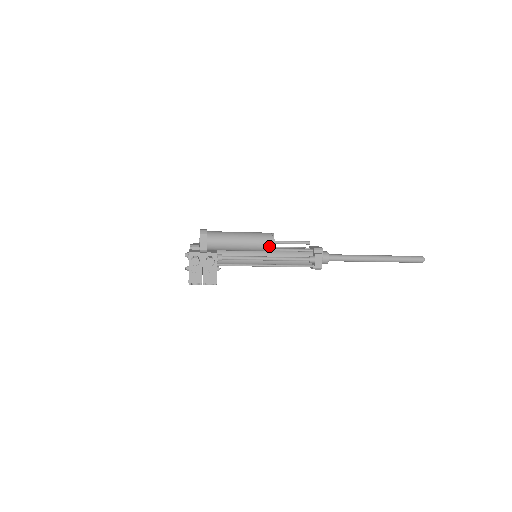
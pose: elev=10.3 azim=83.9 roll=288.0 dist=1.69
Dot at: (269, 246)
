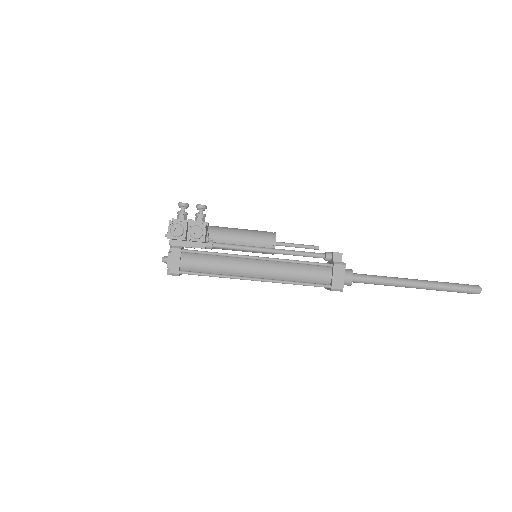
Dot at: (270, 233)
